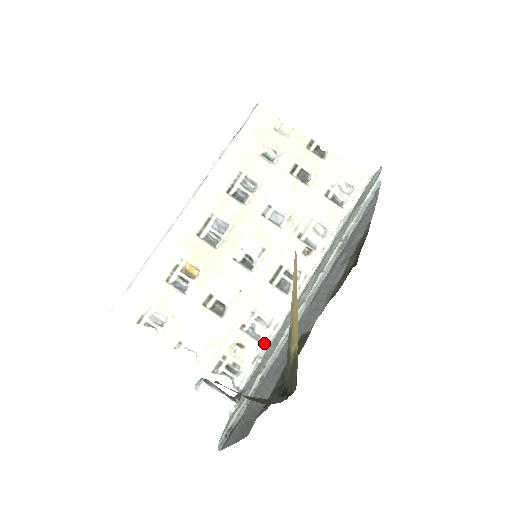
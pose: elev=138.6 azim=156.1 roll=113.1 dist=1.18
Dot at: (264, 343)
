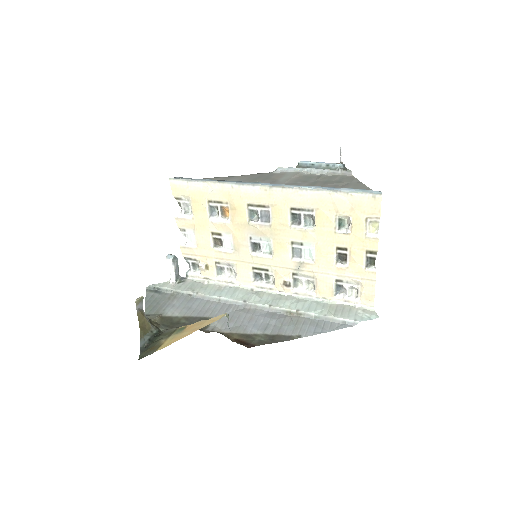
Dot at: (218, 280)
